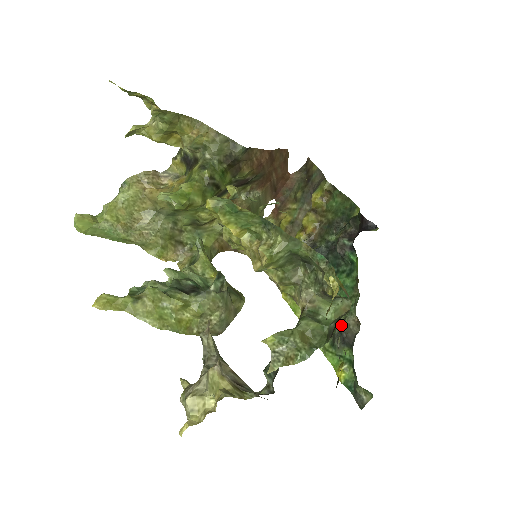
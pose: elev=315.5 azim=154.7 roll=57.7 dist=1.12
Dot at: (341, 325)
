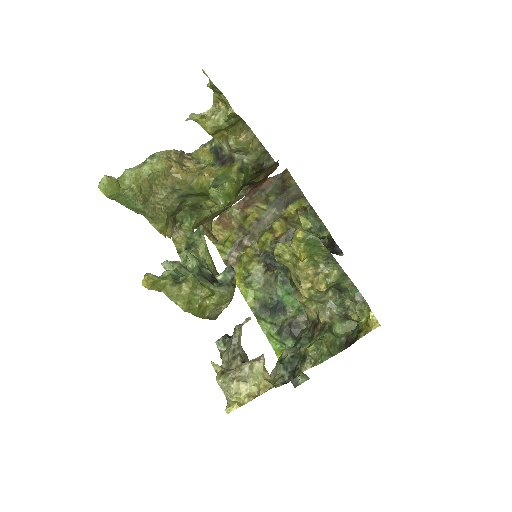
Dot at: (292, 320)
